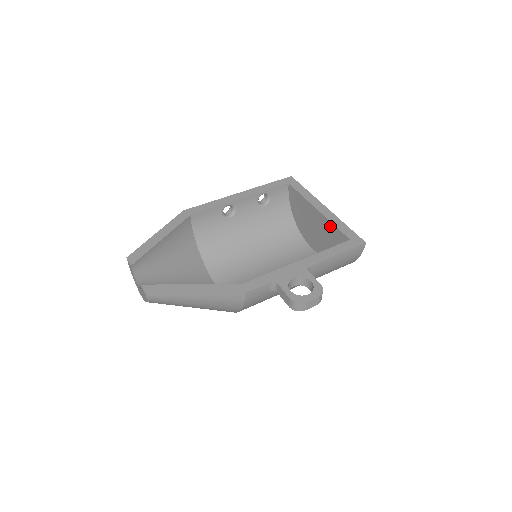
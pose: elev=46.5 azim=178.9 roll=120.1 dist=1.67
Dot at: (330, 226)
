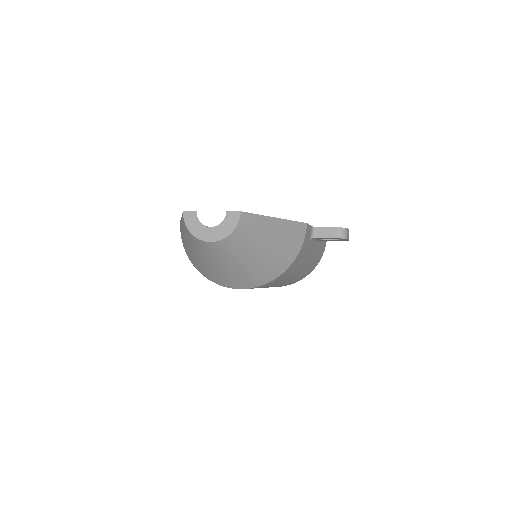
Dot at: occluded
